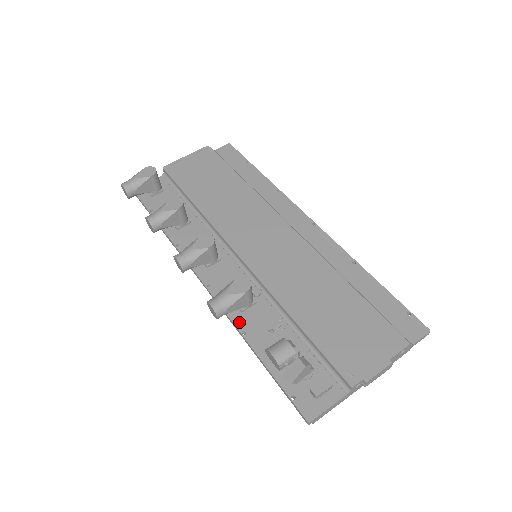
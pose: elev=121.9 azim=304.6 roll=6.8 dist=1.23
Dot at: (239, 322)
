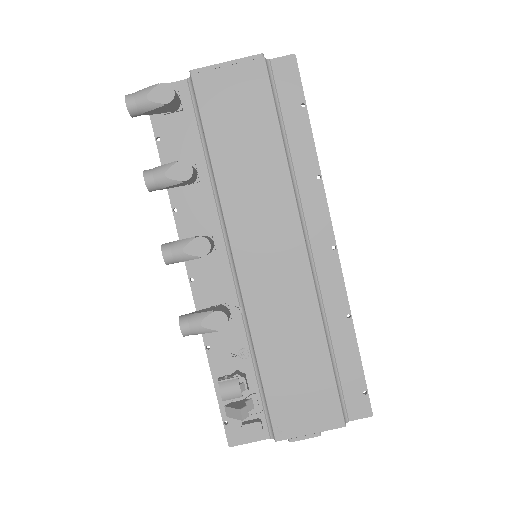
Dot at: (207, 334)
